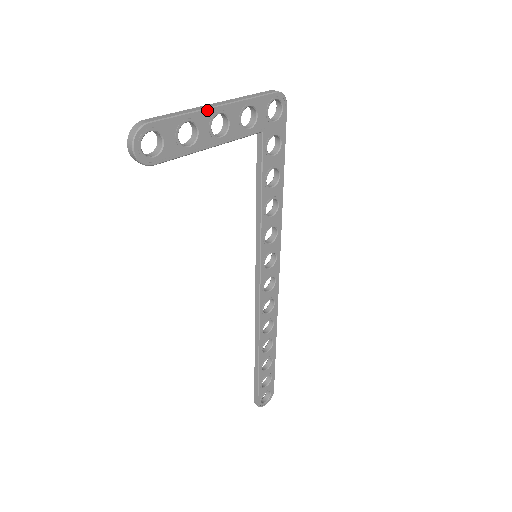
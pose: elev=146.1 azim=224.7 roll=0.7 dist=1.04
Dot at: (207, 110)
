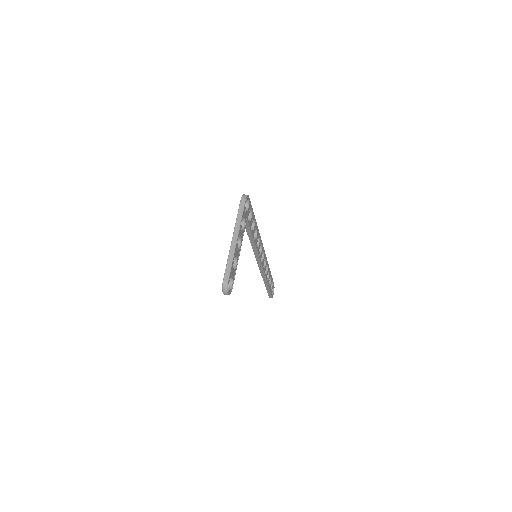
Dot at: (236, 247)
